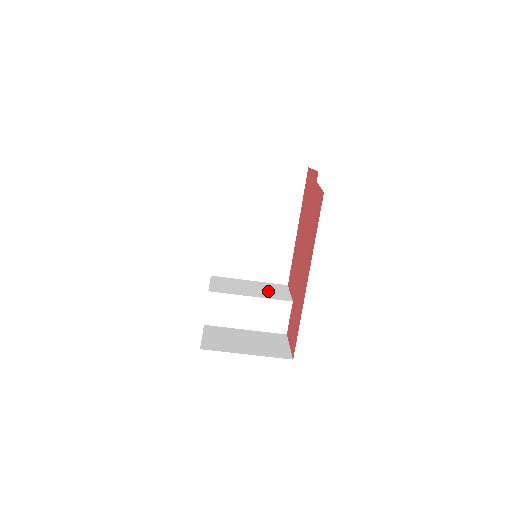
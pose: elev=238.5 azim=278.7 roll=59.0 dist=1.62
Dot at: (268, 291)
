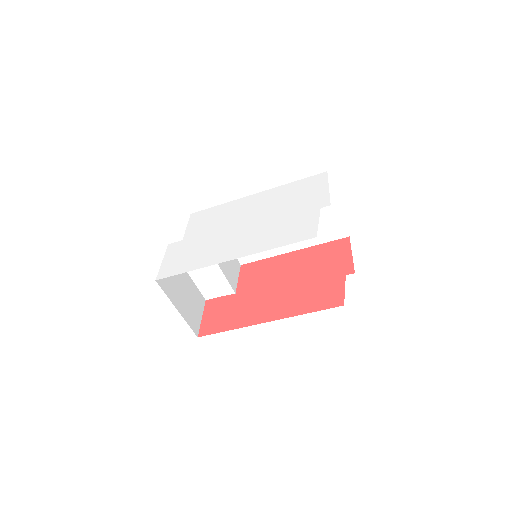
Dot at: (229, 266)
